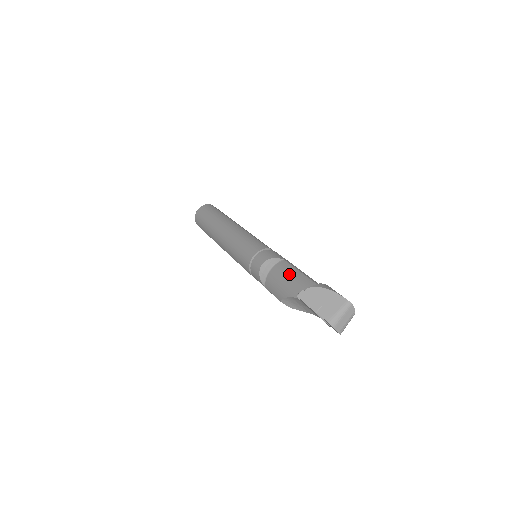
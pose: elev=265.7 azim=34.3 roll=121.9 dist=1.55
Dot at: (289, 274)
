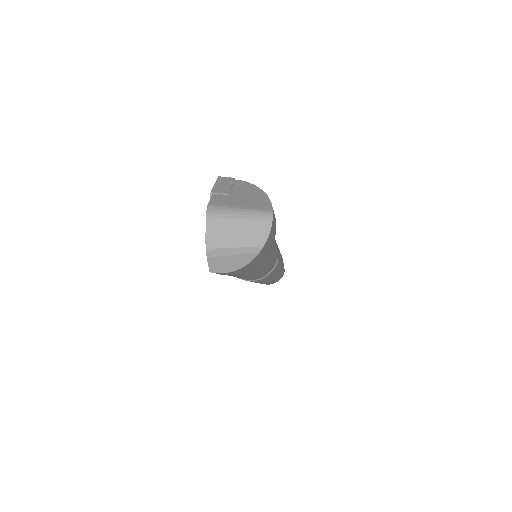
Dot at: occluded
